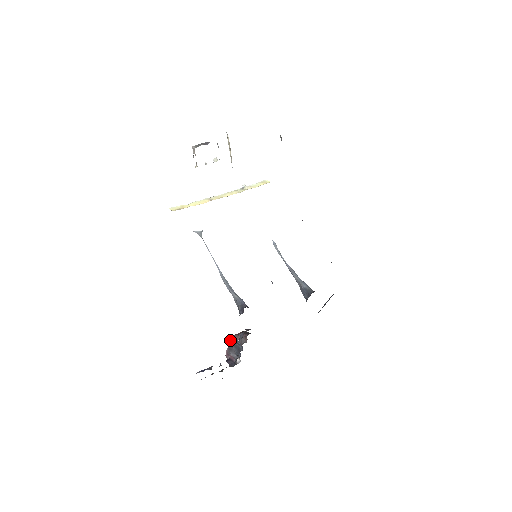
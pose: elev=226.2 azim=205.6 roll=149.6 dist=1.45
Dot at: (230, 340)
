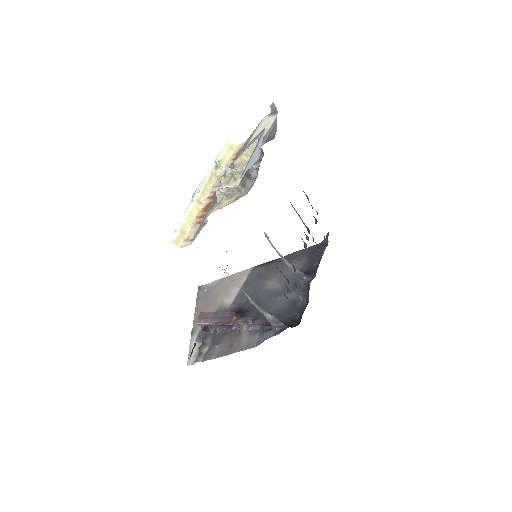
Dot at: (224, 325)
